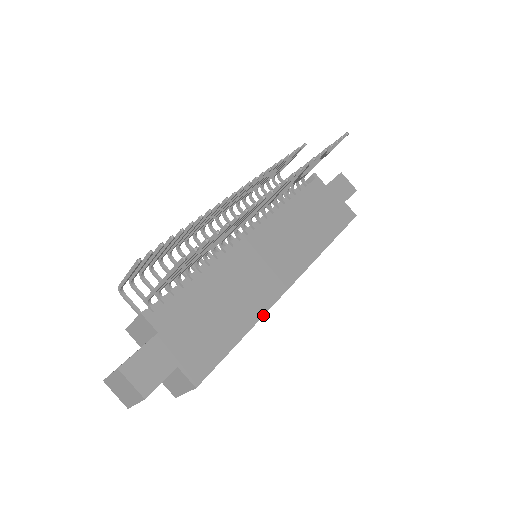
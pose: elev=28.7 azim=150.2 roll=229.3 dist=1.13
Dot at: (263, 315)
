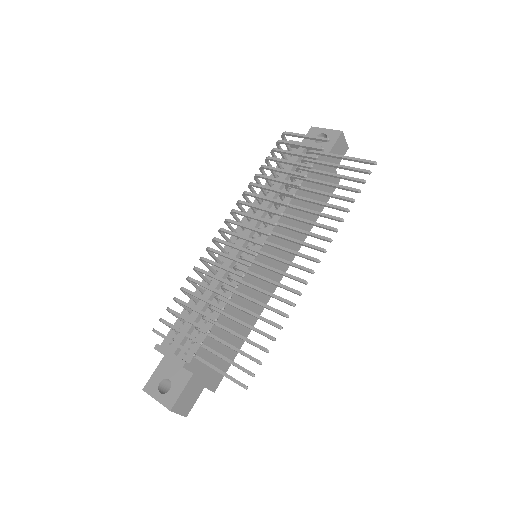
Dot at: occluded
